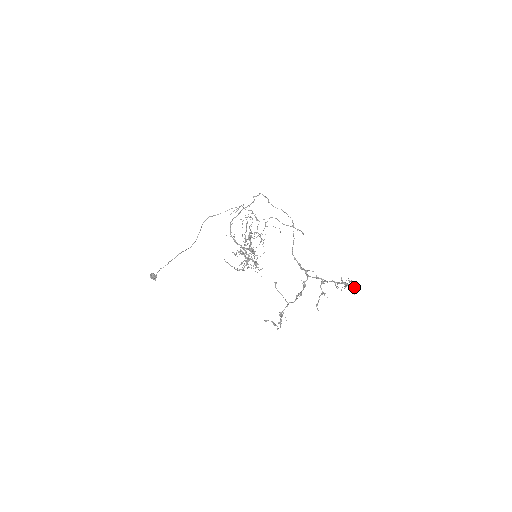
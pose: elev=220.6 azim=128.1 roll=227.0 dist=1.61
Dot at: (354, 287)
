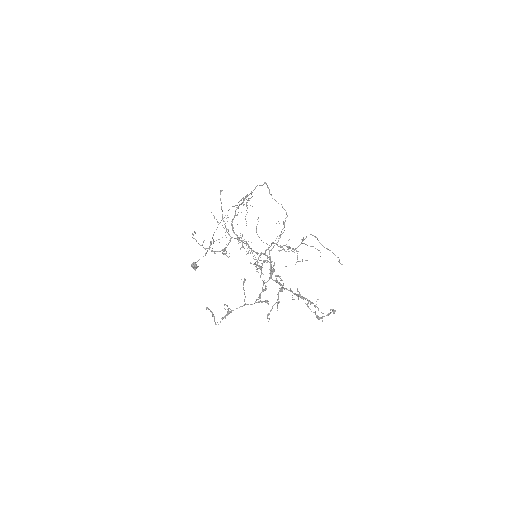
Dot at: (327, 314)
